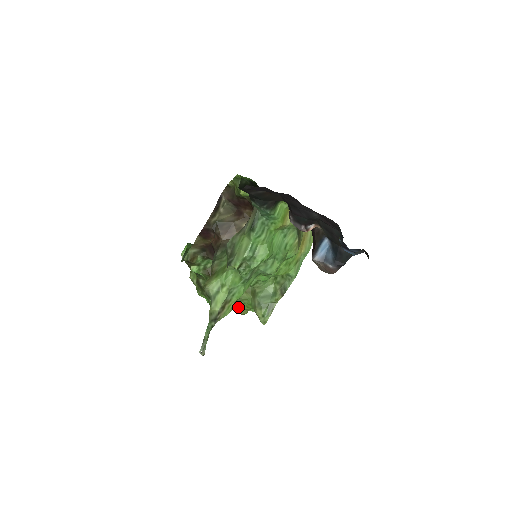
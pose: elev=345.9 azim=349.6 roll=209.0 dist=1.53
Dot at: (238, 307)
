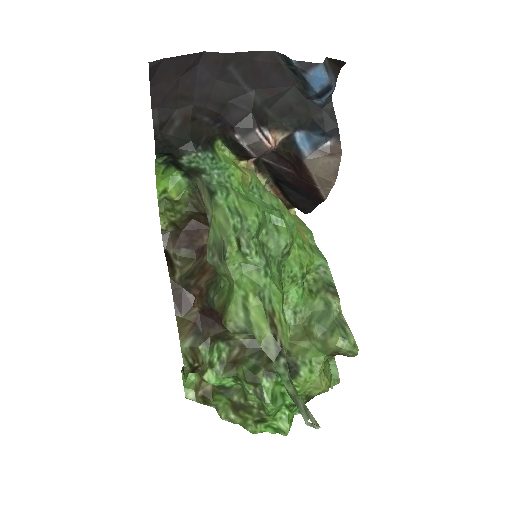
Dot at: (309, 376)
